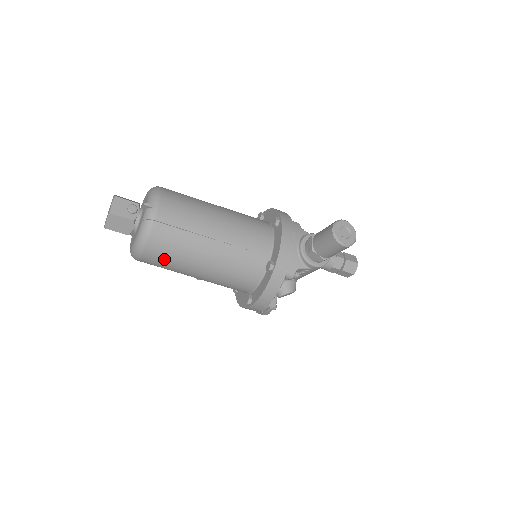
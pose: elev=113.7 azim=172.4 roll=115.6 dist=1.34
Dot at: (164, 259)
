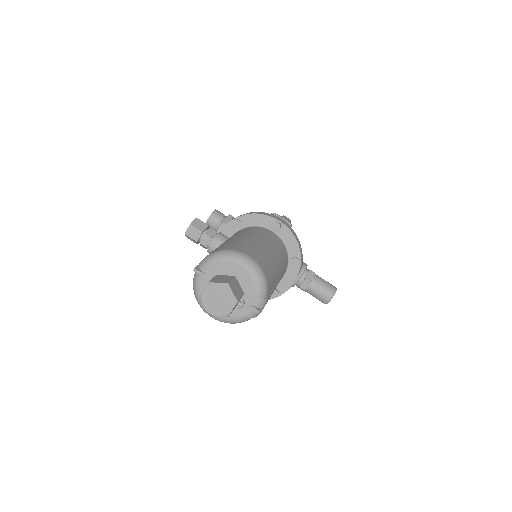
Dot at: occluded
